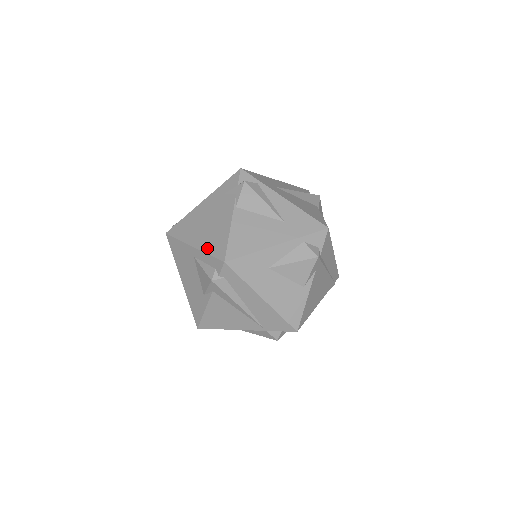
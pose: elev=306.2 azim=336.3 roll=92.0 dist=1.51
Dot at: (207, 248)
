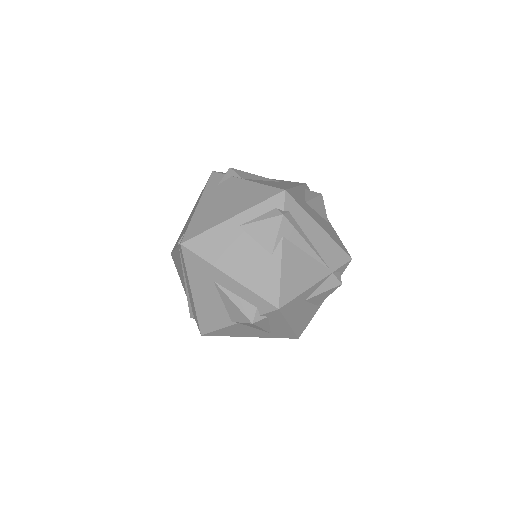
Dot at: (252, 203)
